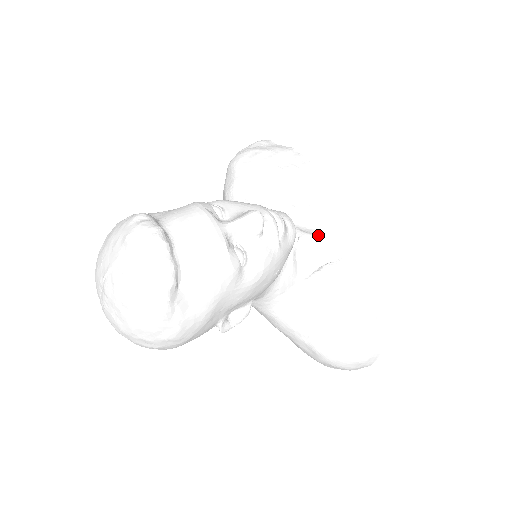
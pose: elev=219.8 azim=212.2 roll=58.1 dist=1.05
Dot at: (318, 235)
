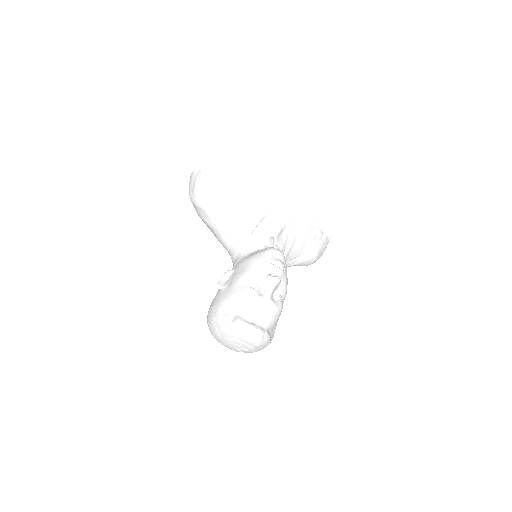
Dot at: (280, 225)
